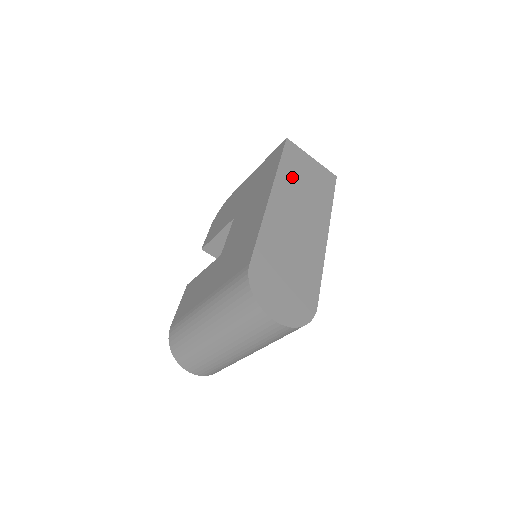
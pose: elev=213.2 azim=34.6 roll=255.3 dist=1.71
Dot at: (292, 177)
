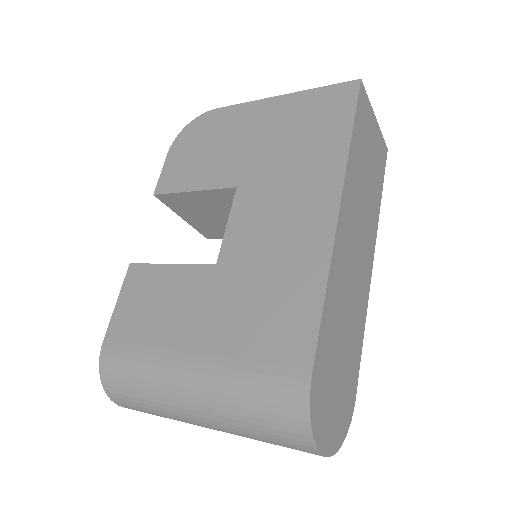
Dot at: (358, 165)
